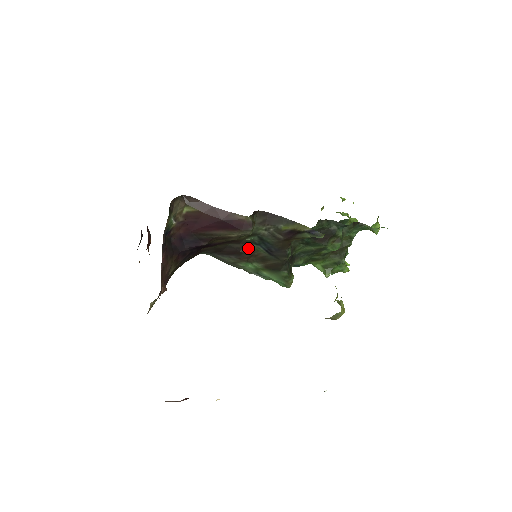
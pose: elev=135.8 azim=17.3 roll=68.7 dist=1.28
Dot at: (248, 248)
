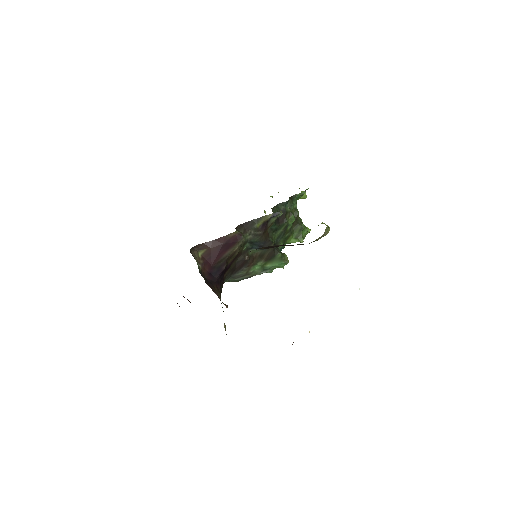
Dot at: (248, 255)
